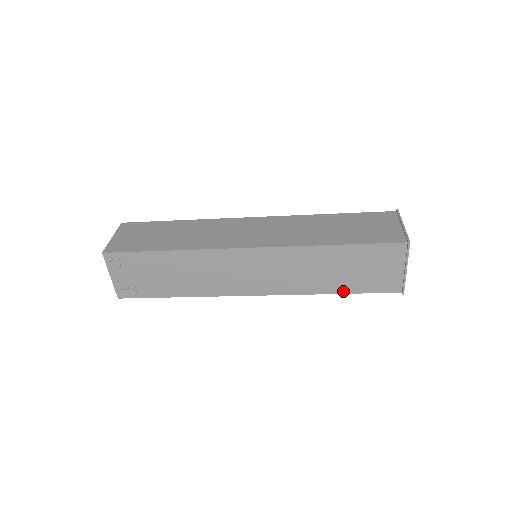
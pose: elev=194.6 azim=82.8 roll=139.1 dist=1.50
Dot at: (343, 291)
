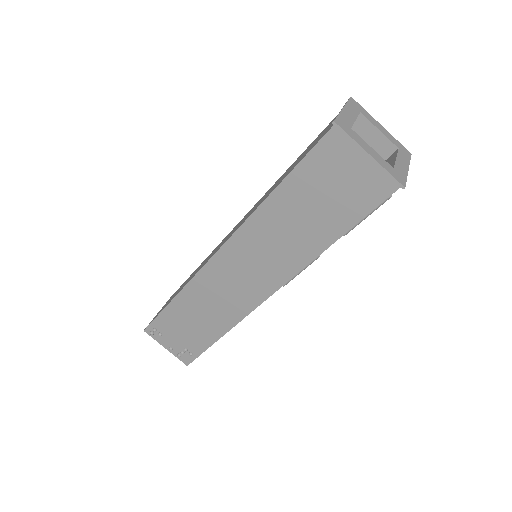
Dot at: (337, 234)
